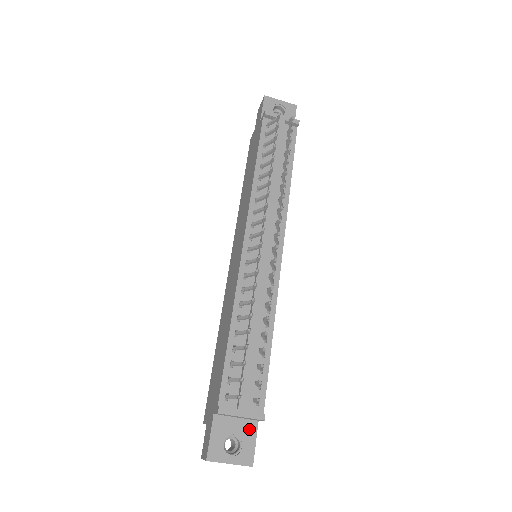
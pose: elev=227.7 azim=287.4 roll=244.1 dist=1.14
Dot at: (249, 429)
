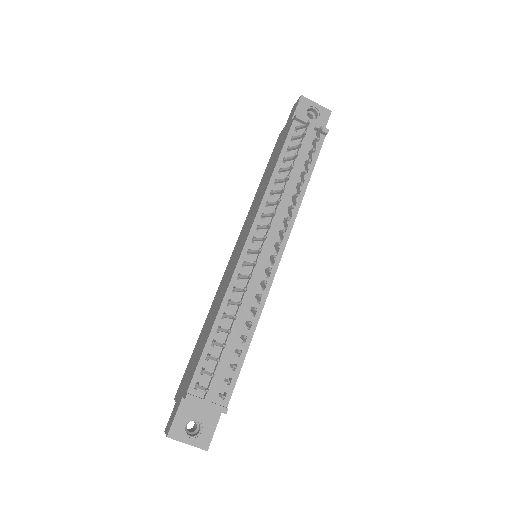
Dot at: (212, 417)
